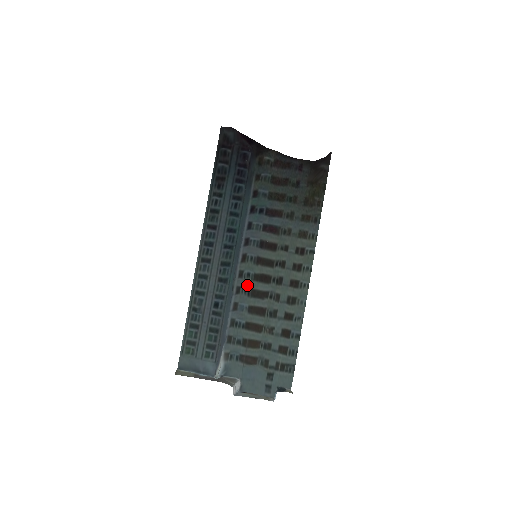
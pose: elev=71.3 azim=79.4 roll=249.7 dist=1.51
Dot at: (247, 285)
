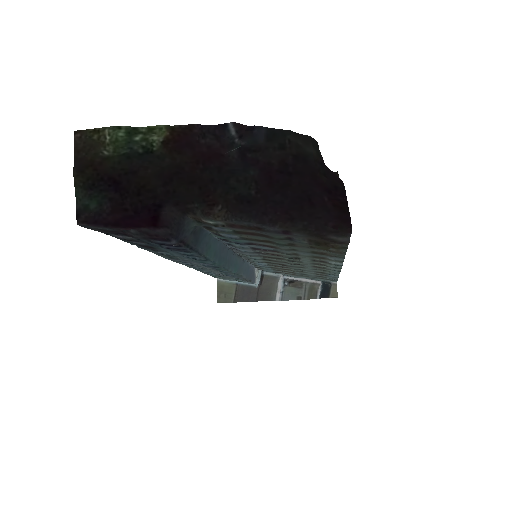
Dot at: (257, 260)
